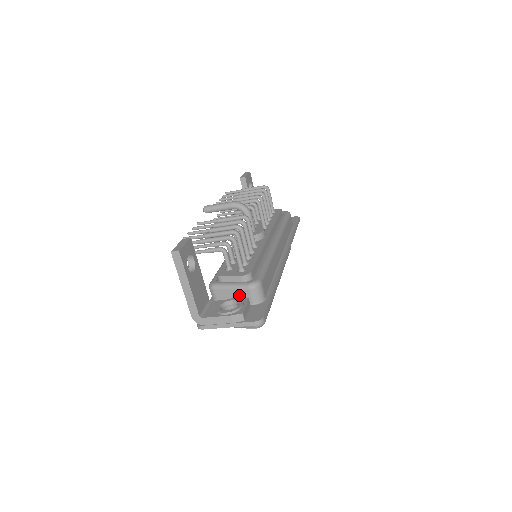
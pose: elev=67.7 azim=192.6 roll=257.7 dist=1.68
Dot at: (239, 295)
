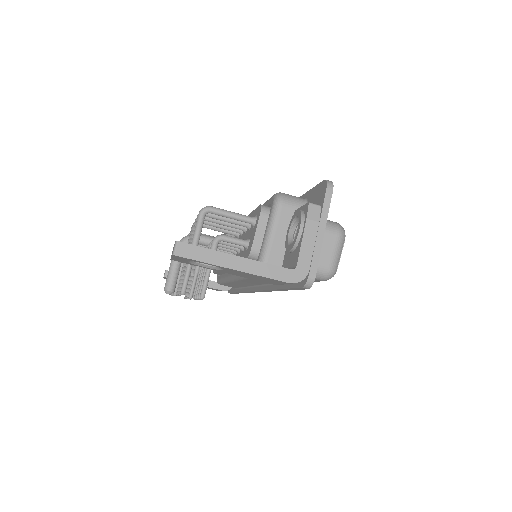
Dot at: (286, 226)
